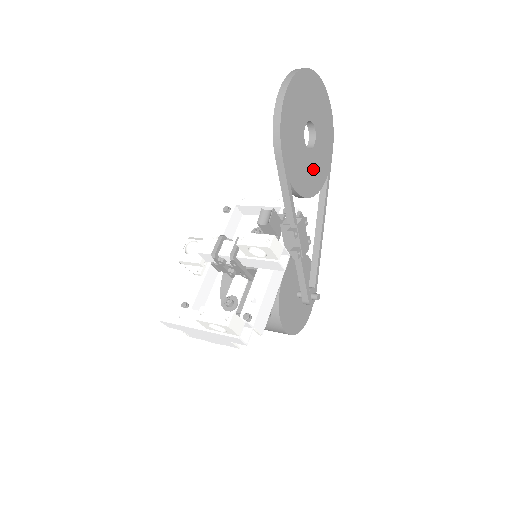
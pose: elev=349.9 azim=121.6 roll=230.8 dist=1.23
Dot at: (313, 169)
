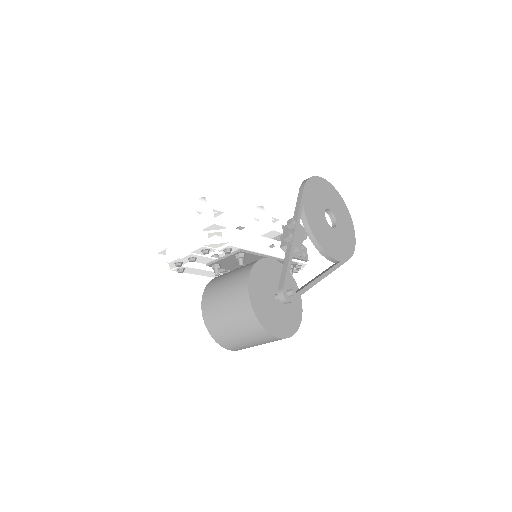
Dot at: (326, 235)
